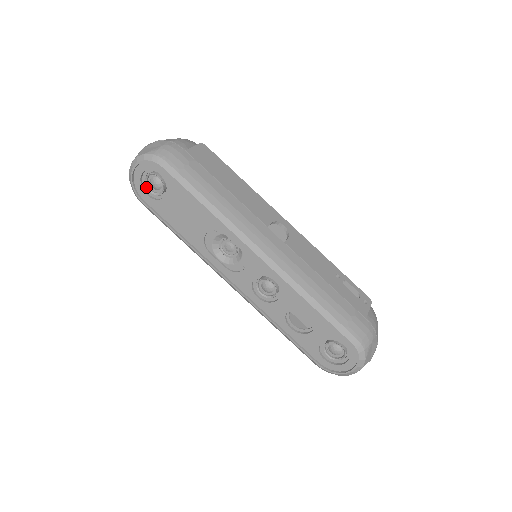
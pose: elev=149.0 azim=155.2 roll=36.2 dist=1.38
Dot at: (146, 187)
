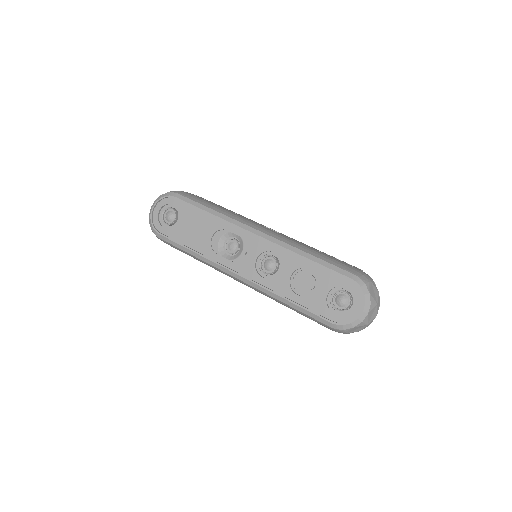
Dot at: (162, 221)
